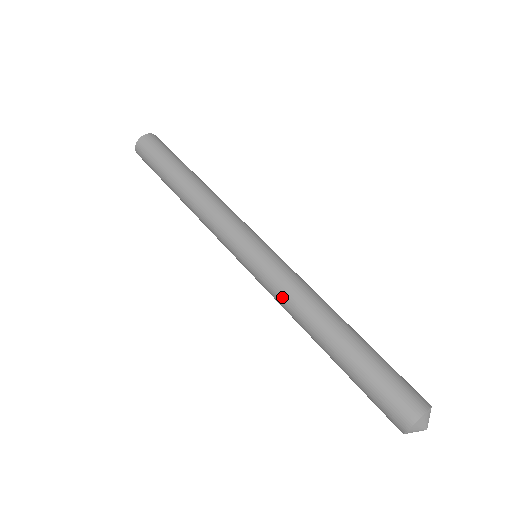
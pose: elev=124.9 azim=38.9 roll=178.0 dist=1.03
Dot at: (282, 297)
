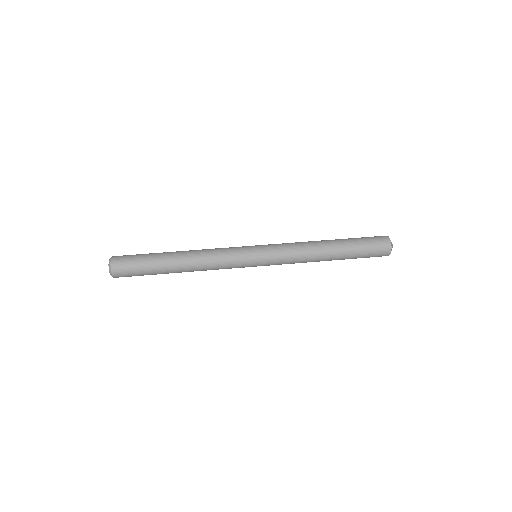
Dot at: (294, 260)
